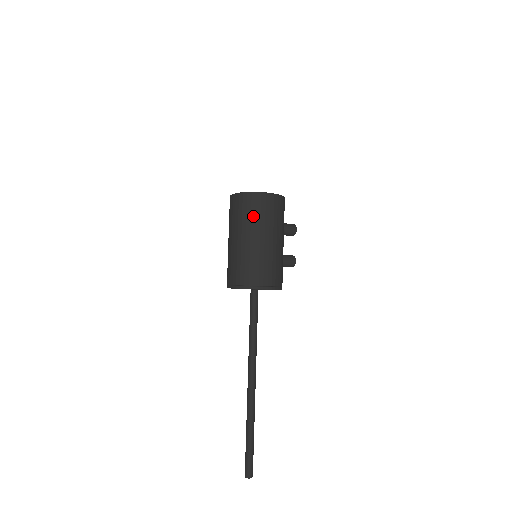
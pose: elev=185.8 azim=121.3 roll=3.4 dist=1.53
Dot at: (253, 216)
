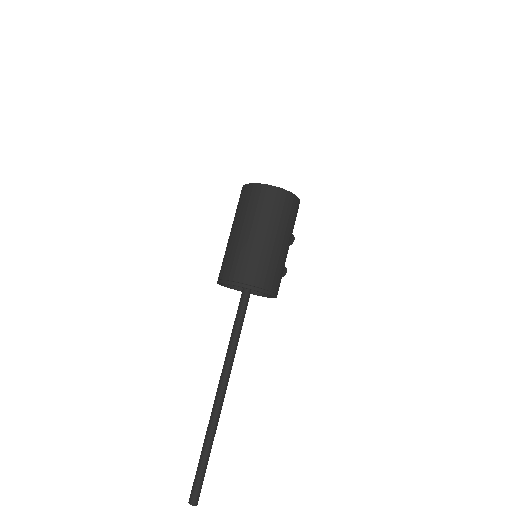
Dot at: (274, 213)
